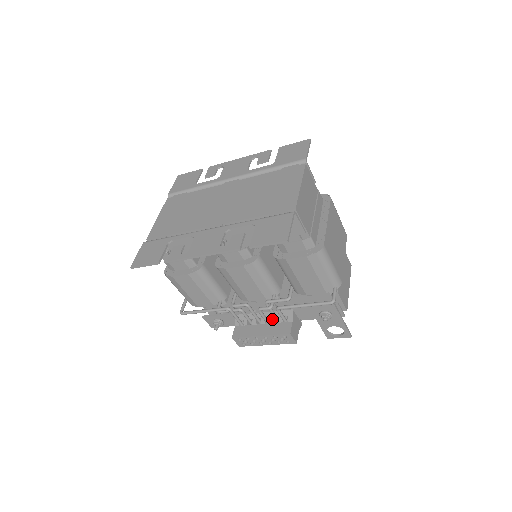
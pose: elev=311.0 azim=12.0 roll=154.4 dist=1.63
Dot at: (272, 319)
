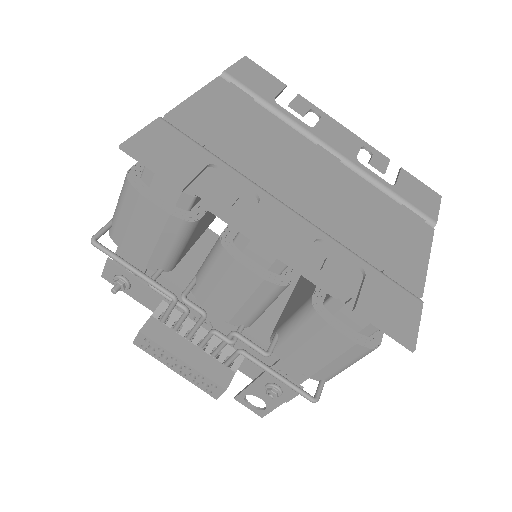
Dot at: (211, 348)
